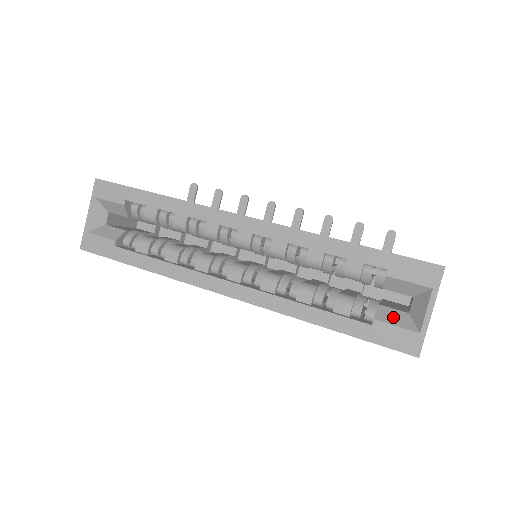
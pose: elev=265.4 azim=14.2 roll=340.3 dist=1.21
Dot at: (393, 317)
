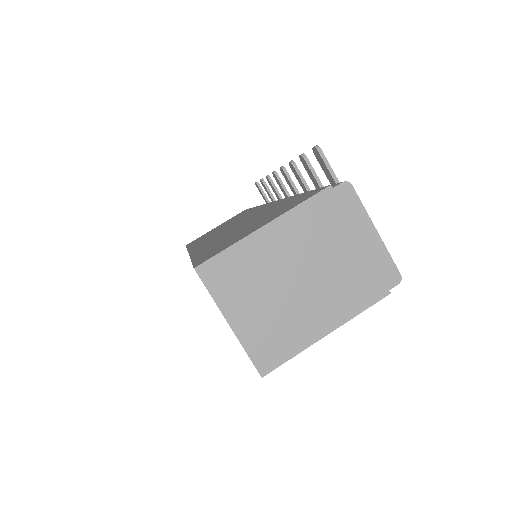
Dot at: occluded
